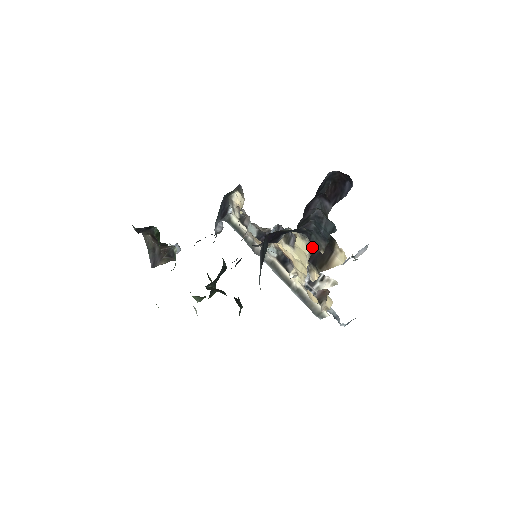
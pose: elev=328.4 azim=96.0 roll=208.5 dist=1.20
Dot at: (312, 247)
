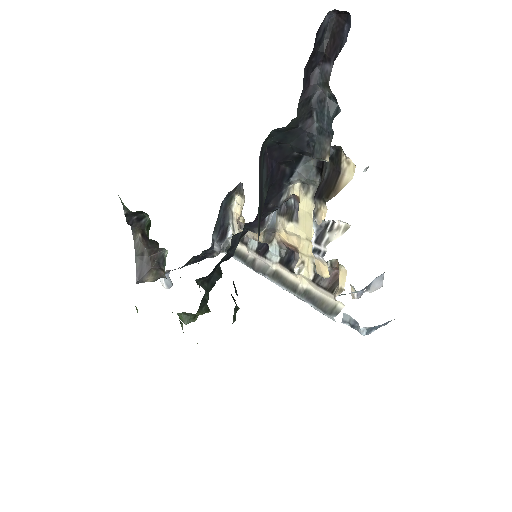
Dot at: occluded
